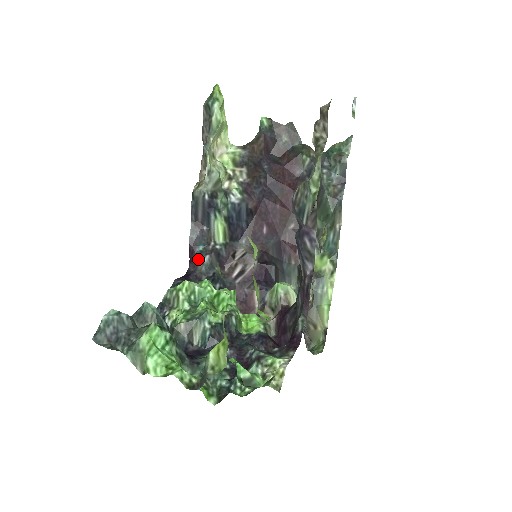
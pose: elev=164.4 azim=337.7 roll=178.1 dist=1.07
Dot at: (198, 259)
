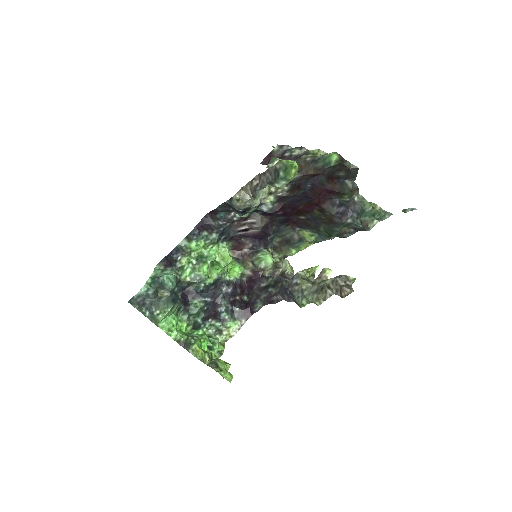
Dot at: (216, 219)
